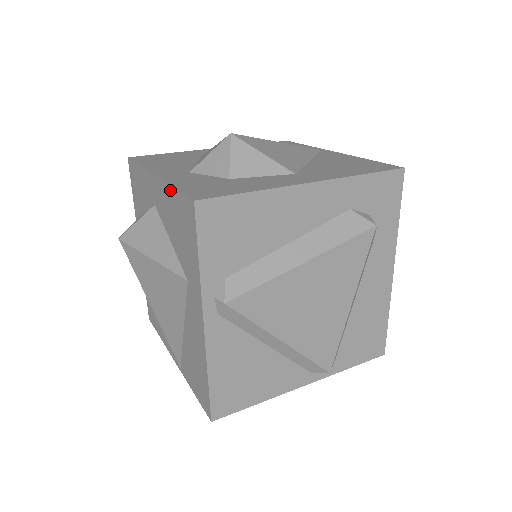
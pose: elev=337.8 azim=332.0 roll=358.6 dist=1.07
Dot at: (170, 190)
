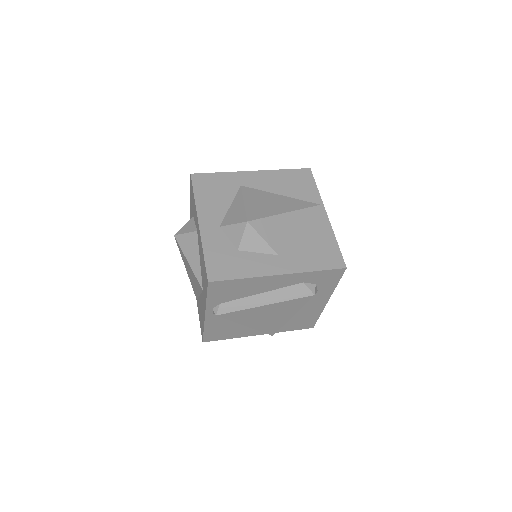
Dot at: (202, 251)
